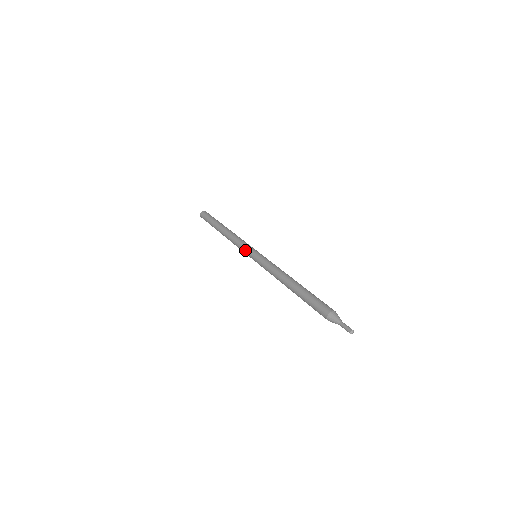
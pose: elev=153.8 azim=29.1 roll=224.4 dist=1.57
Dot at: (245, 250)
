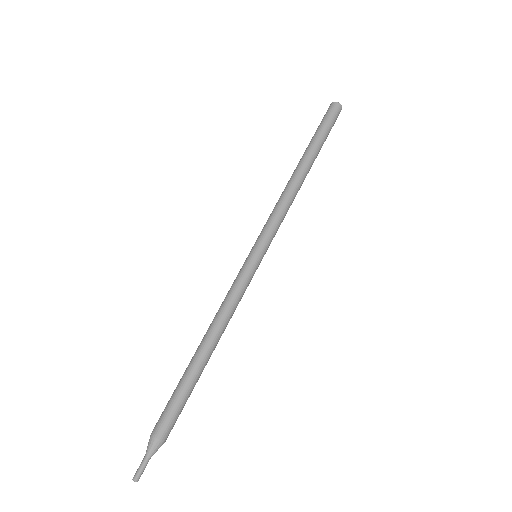
Dot at: (260, 233)
